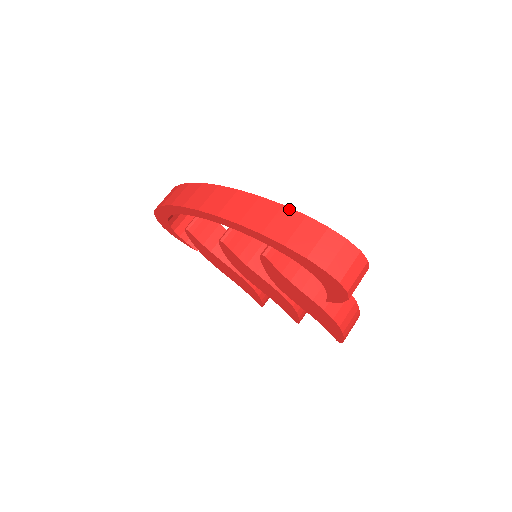
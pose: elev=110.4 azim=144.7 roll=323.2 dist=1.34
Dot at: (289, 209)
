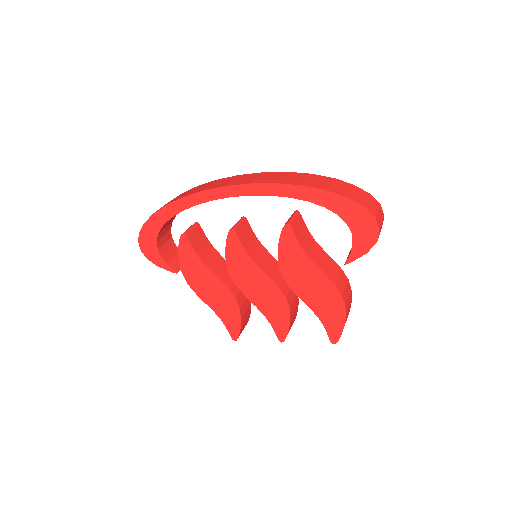
Dot at: (318, 175)
